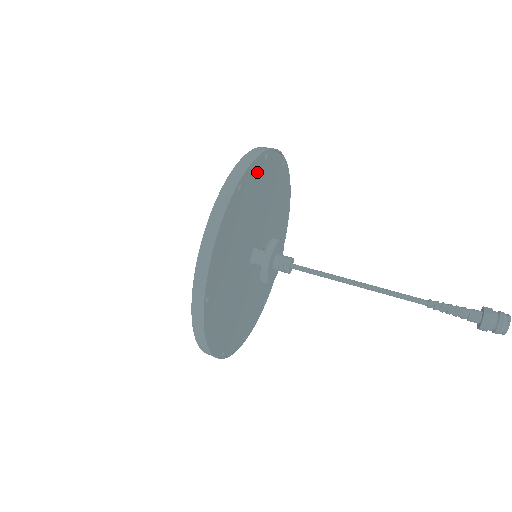
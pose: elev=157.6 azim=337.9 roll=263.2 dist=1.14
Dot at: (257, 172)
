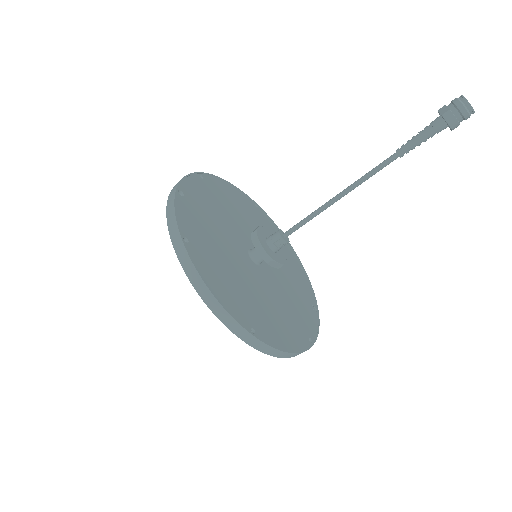
Dot at: (187, 212)
